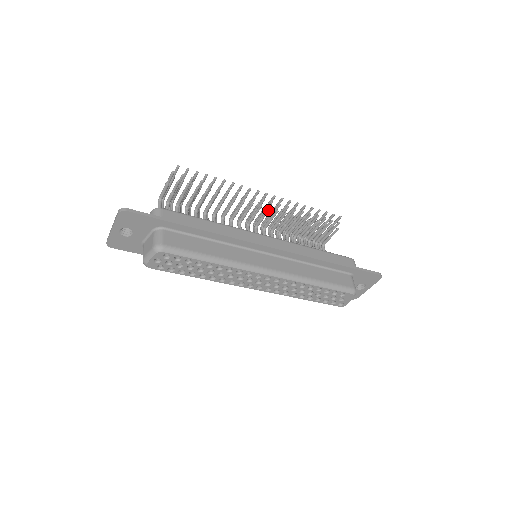
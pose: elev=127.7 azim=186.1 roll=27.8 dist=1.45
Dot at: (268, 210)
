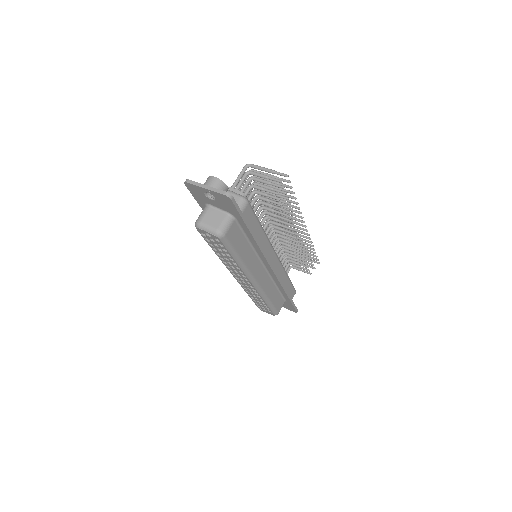
Dot at: (296, 242)
